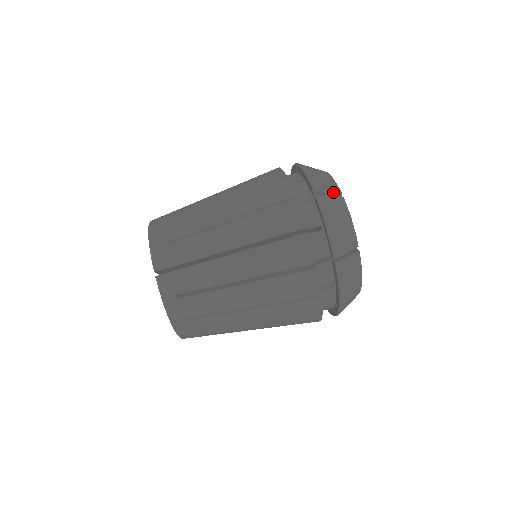
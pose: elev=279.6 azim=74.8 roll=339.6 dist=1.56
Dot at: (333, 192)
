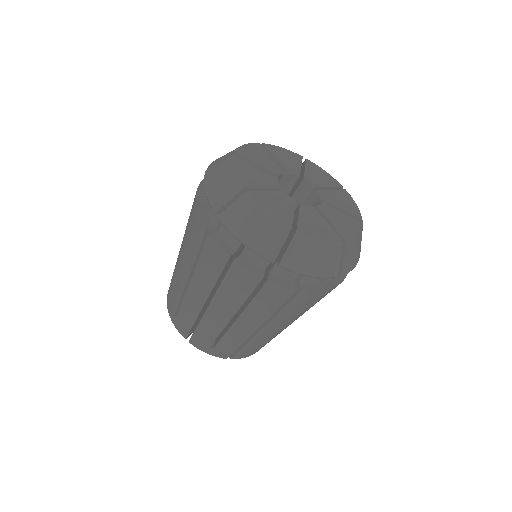
Dot at: (233, 196)
